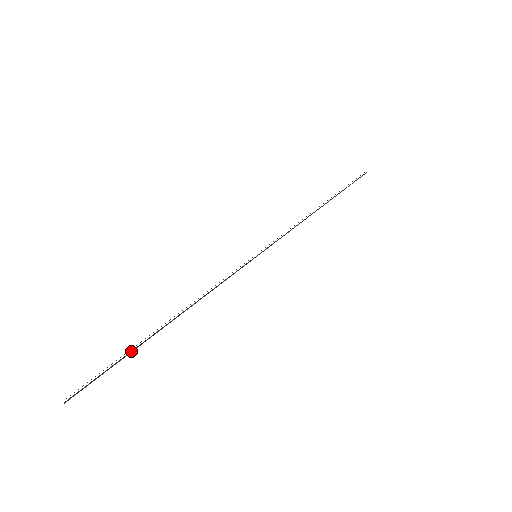
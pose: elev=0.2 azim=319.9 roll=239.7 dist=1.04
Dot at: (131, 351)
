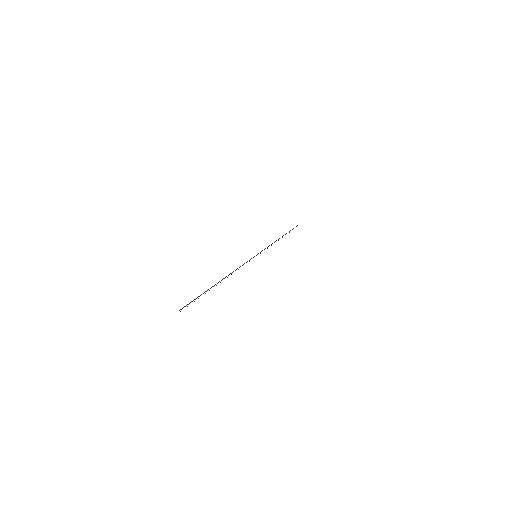
Dot at: occluded
